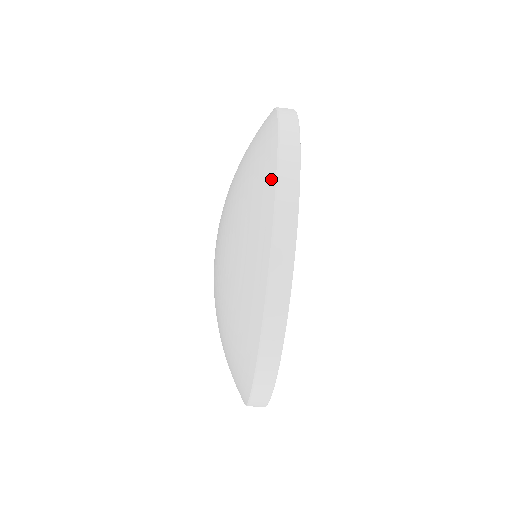
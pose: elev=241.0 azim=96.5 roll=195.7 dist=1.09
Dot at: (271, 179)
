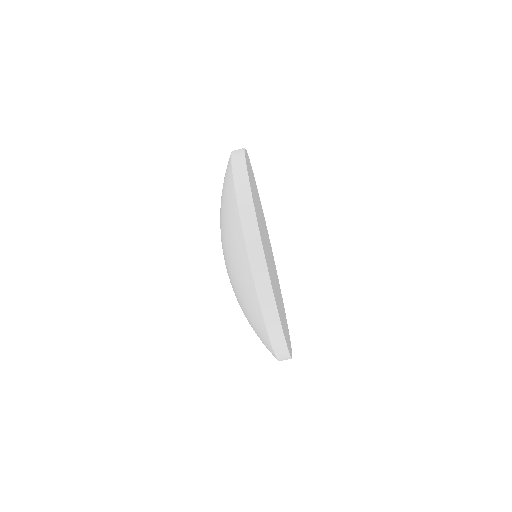
Dot at: (248, 267)
